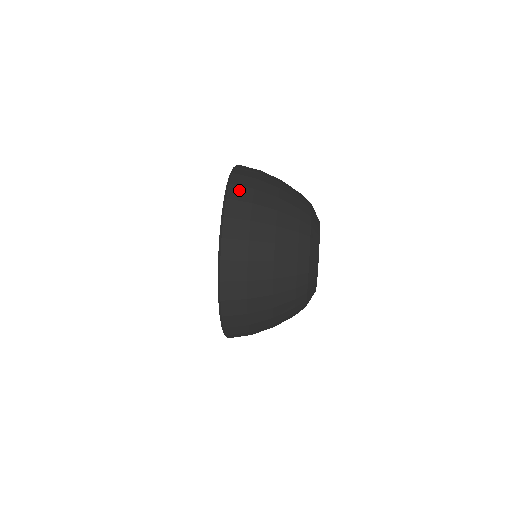
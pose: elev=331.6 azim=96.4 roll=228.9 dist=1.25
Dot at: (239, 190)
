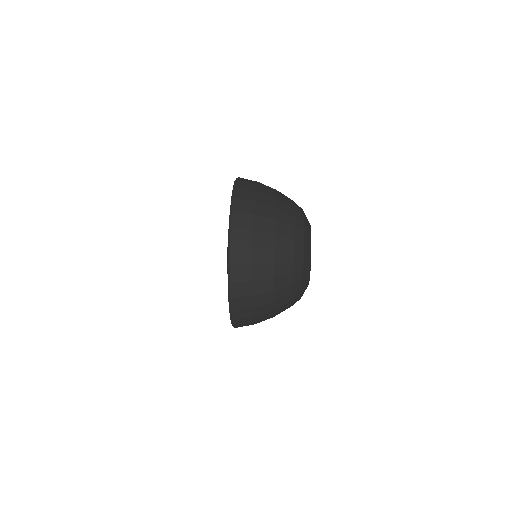
Dot at: (241, 217)
